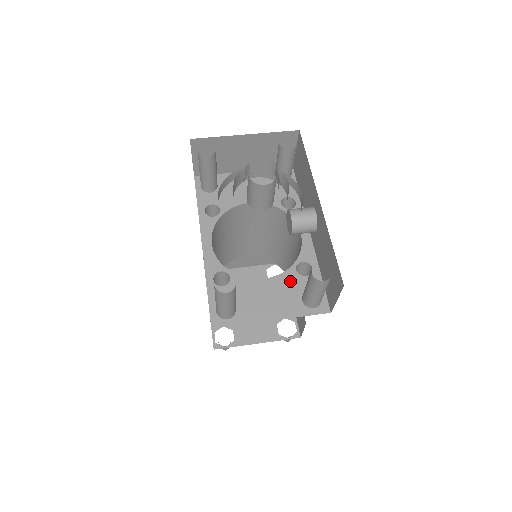
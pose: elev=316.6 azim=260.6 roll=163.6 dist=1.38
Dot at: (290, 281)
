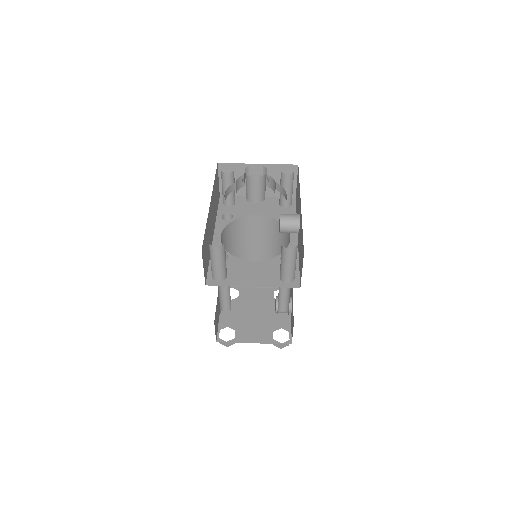
Dot at: (274, 265)
